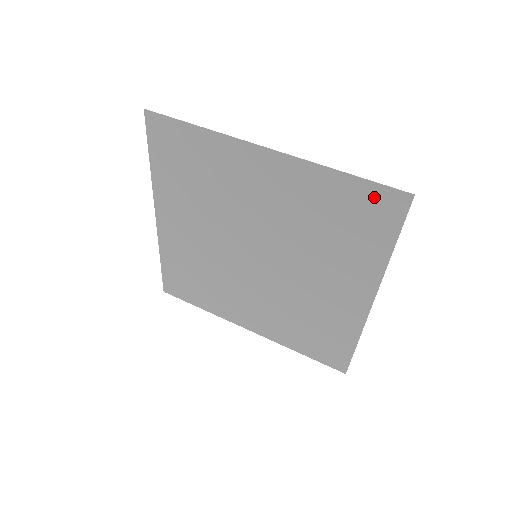
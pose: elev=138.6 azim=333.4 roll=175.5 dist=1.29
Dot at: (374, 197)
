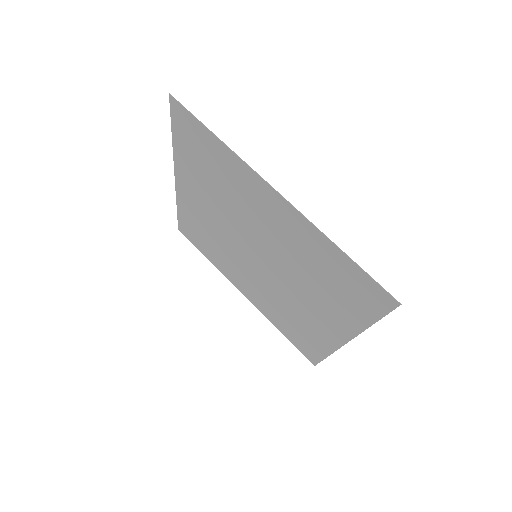
Dot at: (365, 283)
